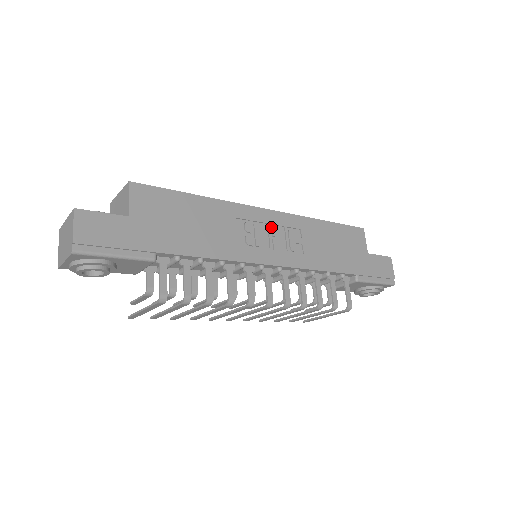
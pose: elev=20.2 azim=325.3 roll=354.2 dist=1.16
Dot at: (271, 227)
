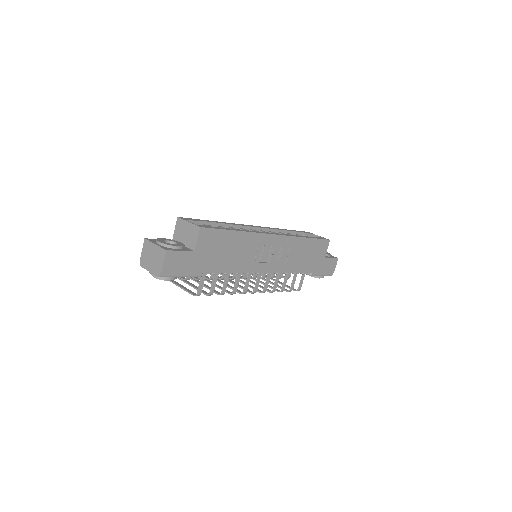
Dot at: (273, 246)
